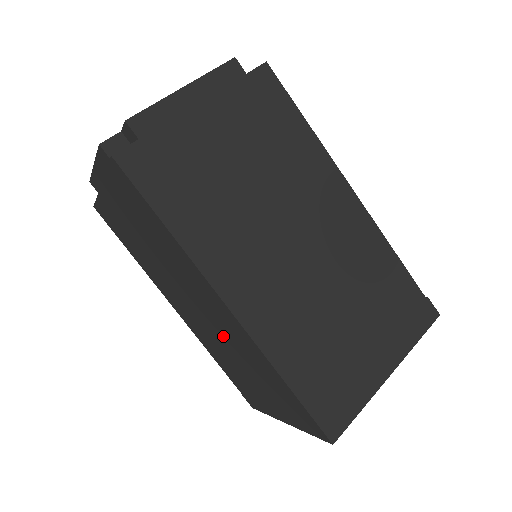
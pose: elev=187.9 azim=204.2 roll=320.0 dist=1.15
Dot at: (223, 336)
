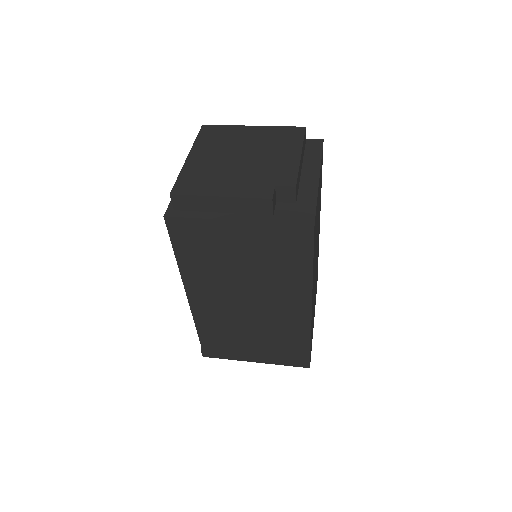
Dot at: (262, 319)
